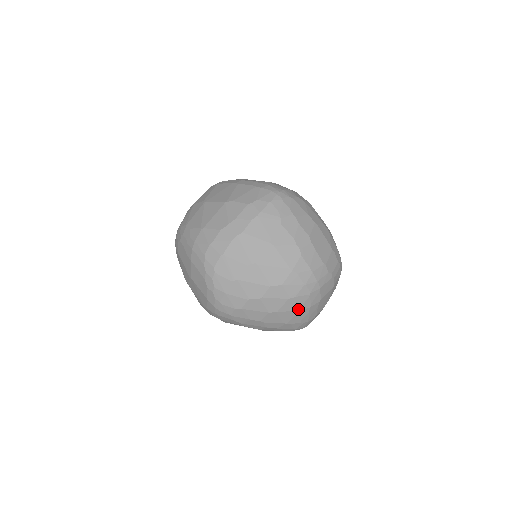
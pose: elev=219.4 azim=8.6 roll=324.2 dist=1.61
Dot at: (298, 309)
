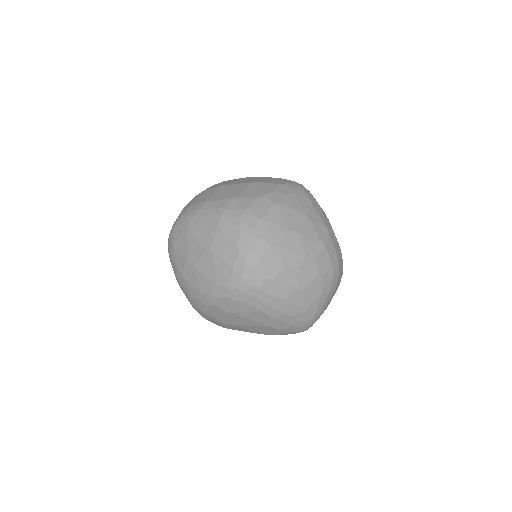
Dot at: (321, 291)
